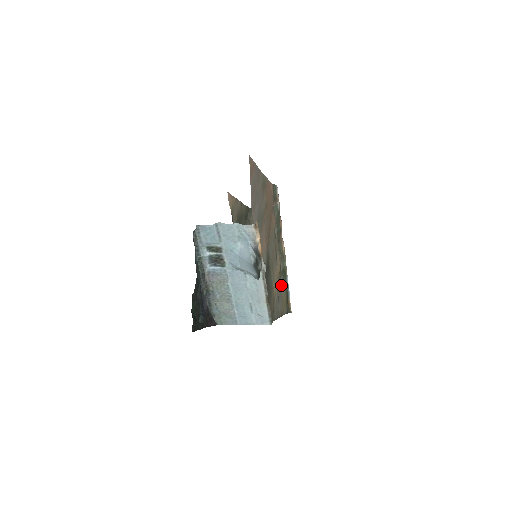
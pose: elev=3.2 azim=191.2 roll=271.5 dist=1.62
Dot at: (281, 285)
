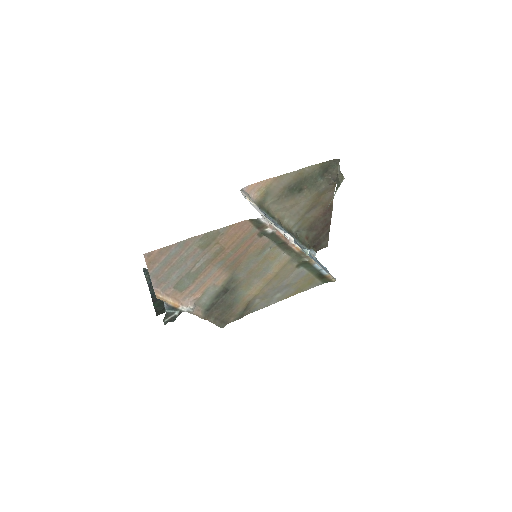
Dot at: (295, 275)
